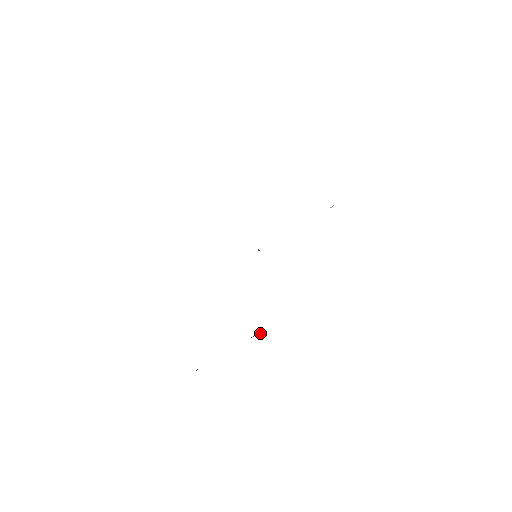
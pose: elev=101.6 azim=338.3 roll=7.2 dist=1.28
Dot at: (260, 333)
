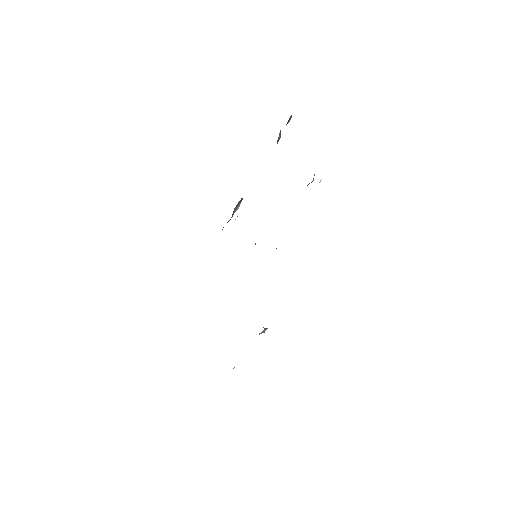
Dot at: (266, 328)
